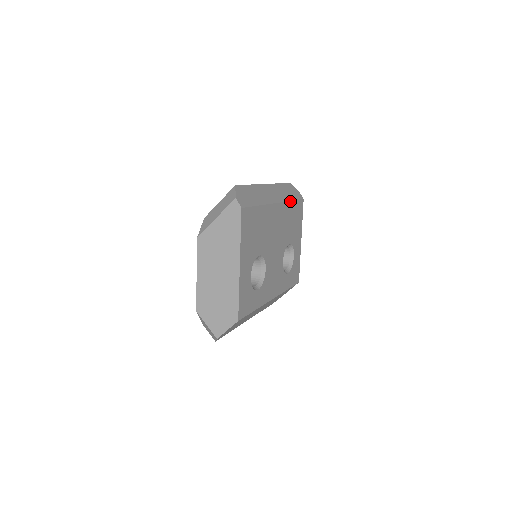
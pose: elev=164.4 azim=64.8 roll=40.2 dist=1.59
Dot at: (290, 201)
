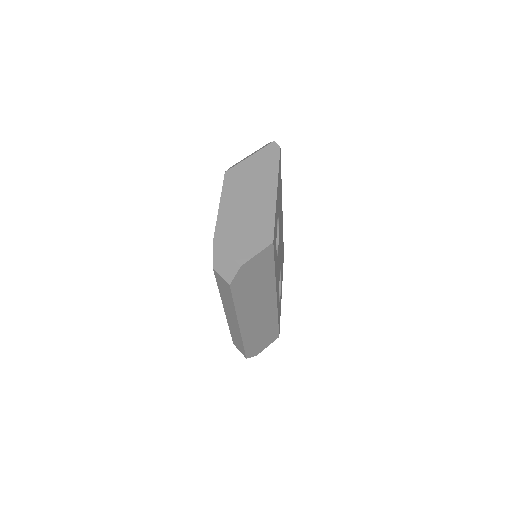
Dot at: occluded
